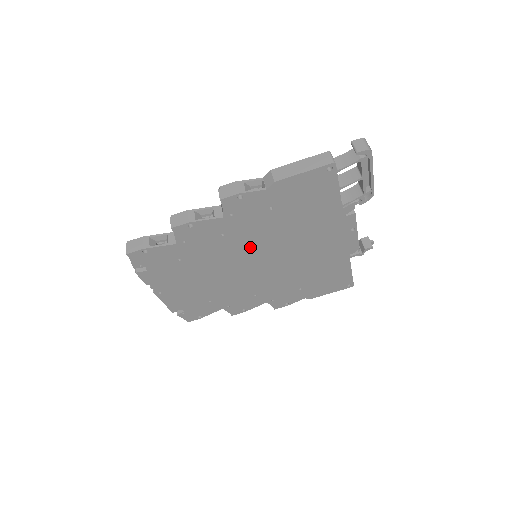
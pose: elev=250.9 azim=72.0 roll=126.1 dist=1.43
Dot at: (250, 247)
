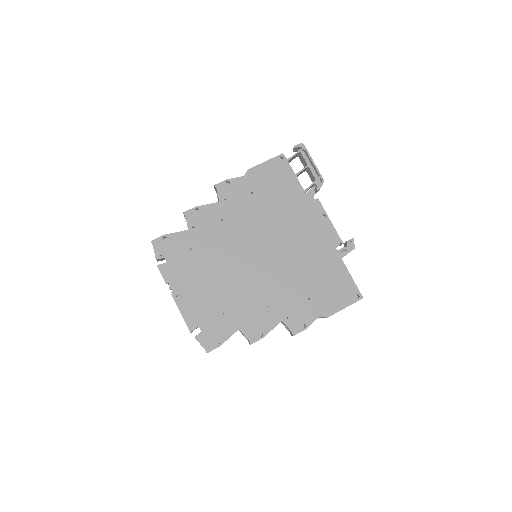
Dot at: (246, 236)
